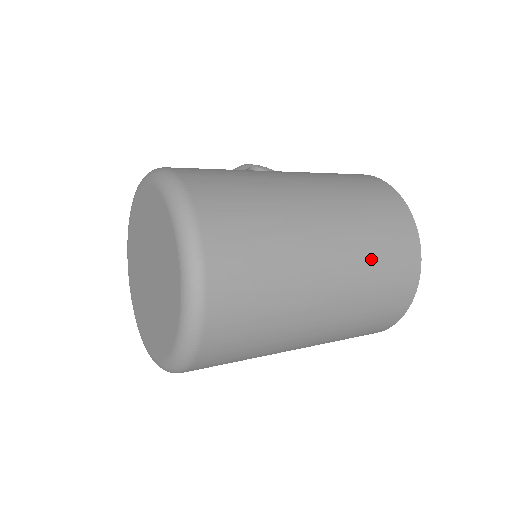
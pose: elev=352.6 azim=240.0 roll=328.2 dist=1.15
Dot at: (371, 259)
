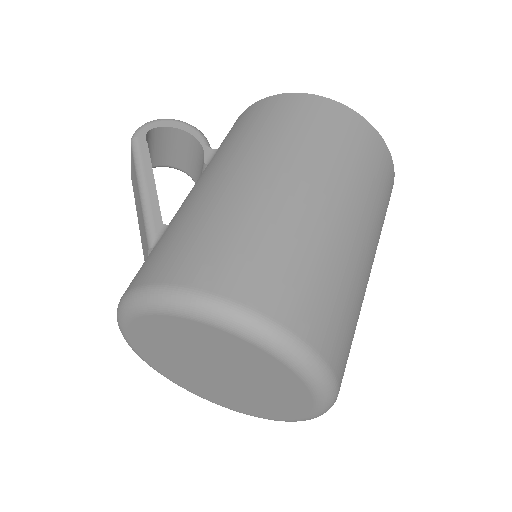
Dot at: (380, 209)
